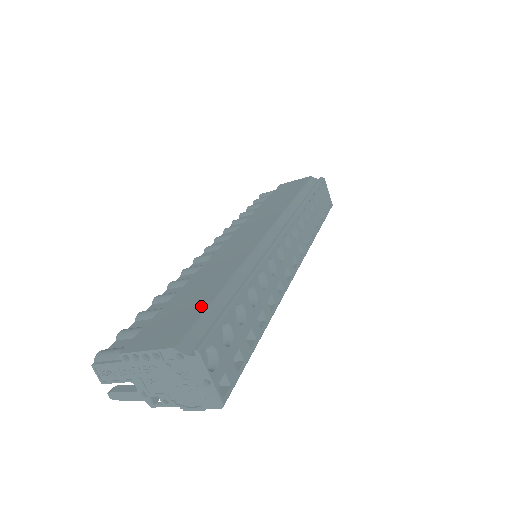
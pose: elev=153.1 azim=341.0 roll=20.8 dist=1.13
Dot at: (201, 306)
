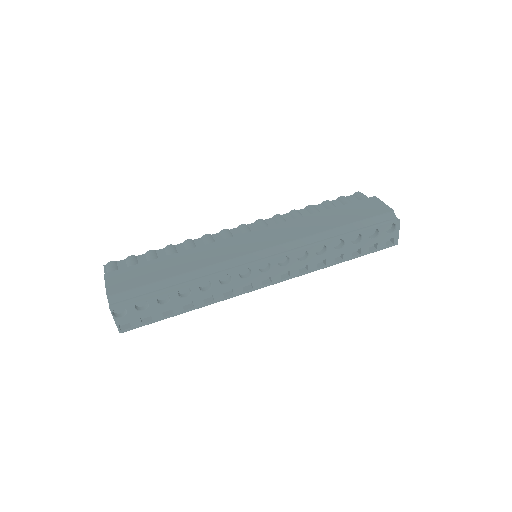
Dot at: (148, 280)
